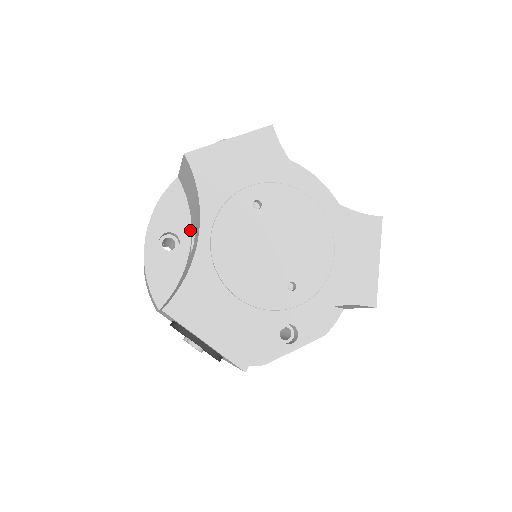
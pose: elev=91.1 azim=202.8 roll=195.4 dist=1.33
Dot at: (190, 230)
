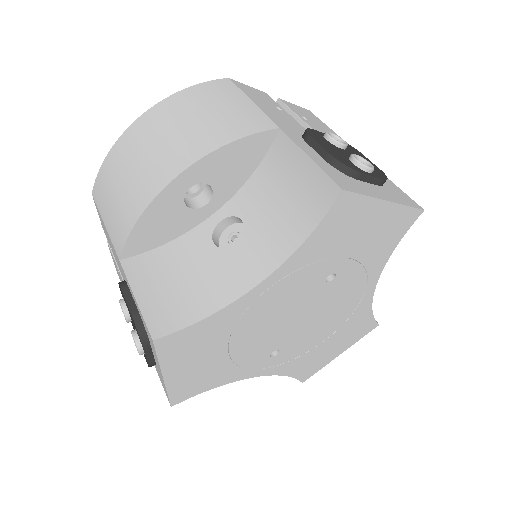
Dot at: (230, 196)
